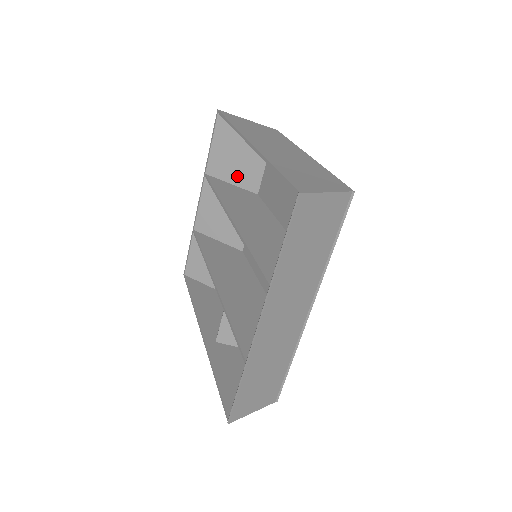
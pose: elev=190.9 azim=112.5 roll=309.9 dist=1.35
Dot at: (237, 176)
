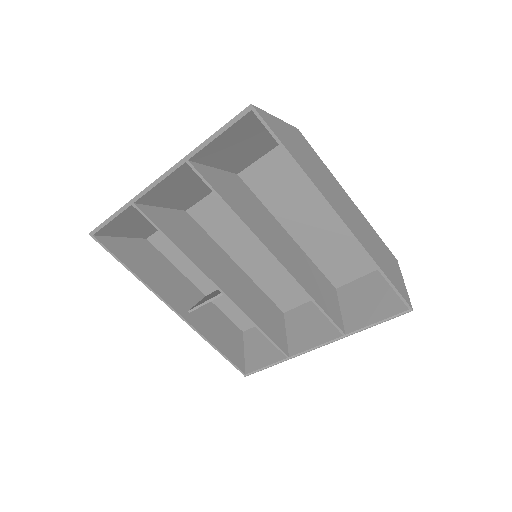
Dot at: (227, 162)
